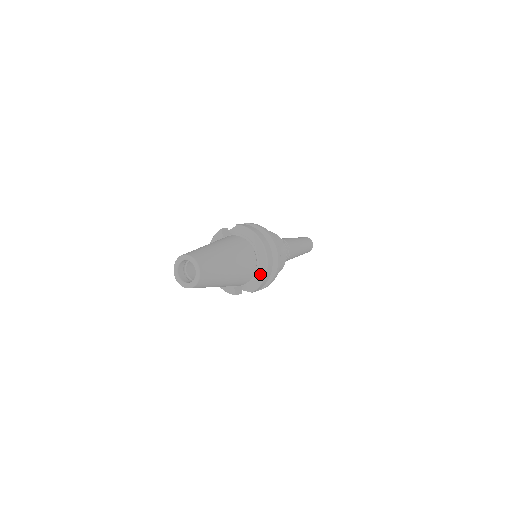
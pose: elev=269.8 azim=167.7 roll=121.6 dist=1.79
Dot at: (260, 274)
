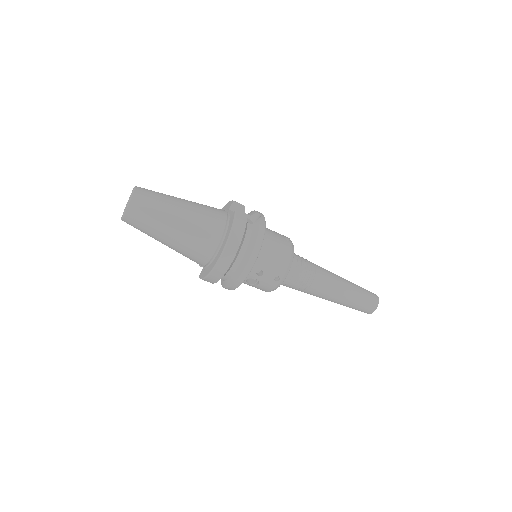
Dot at: (207, 271)
